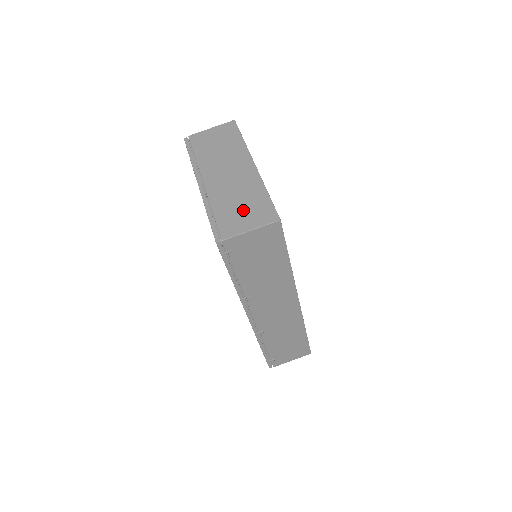
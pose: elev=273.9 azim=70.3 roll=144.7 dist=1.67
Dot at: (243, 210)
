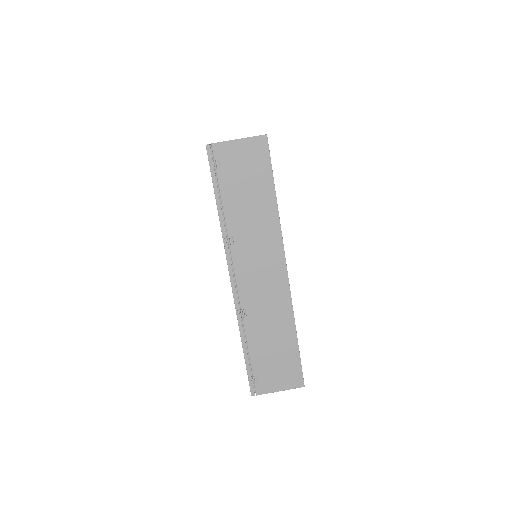
Dot at: occluded
